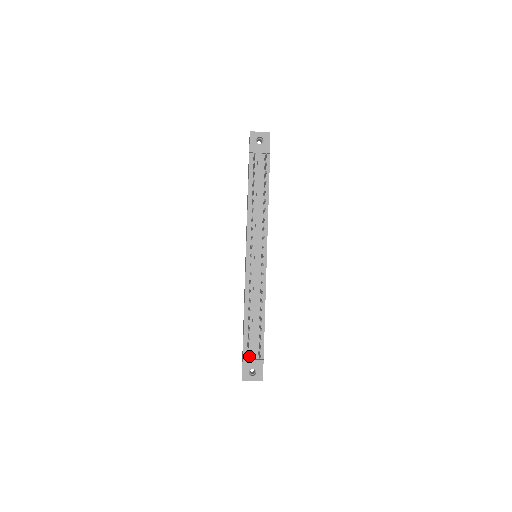
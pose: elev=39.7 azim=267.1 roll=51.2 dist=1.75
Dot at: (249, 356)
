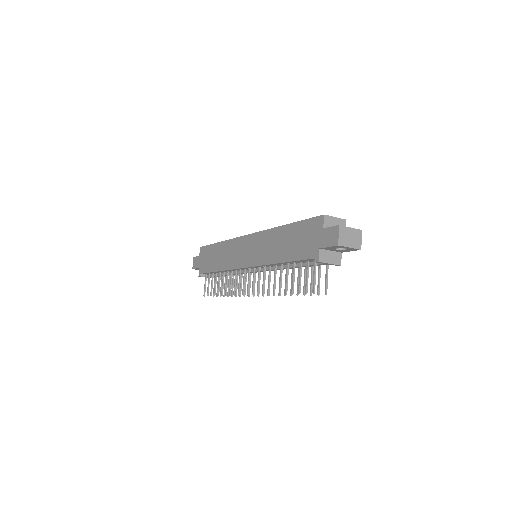
Dot at: (206, 274)
